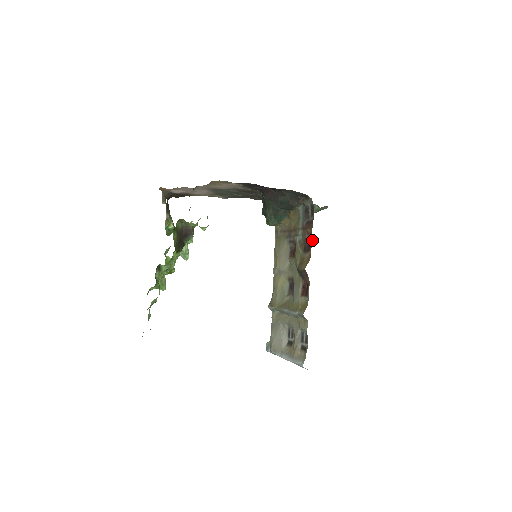
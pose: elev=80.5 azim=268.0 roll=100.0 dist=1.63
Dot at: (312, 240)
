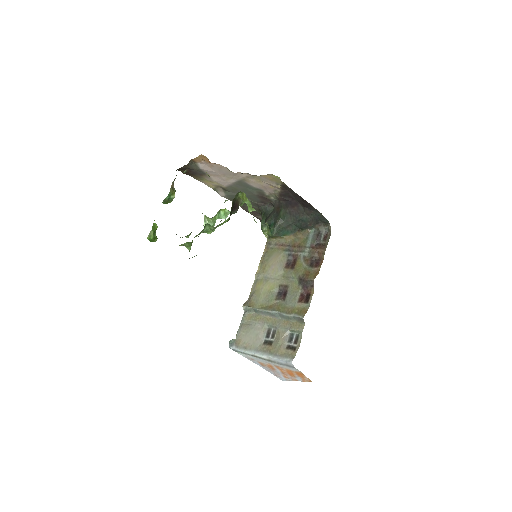
Dot at: (323, 259)
